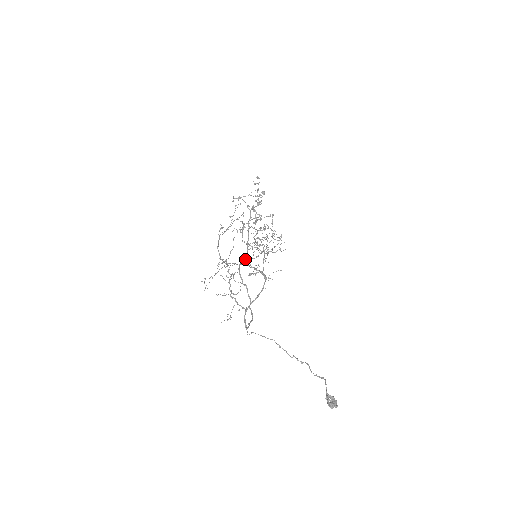
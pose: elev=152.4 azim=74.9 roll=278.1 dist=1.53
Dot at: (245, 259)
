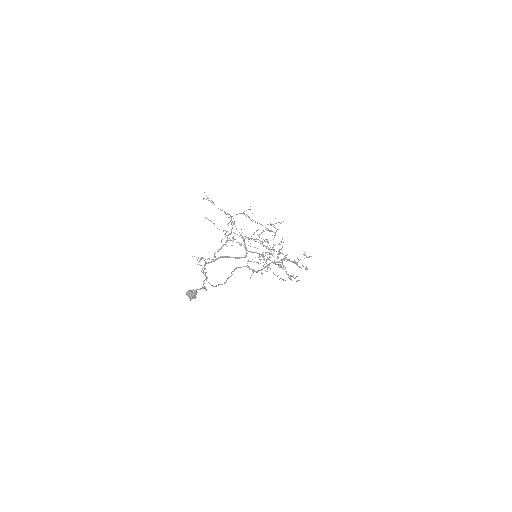
Dot at: occluded
